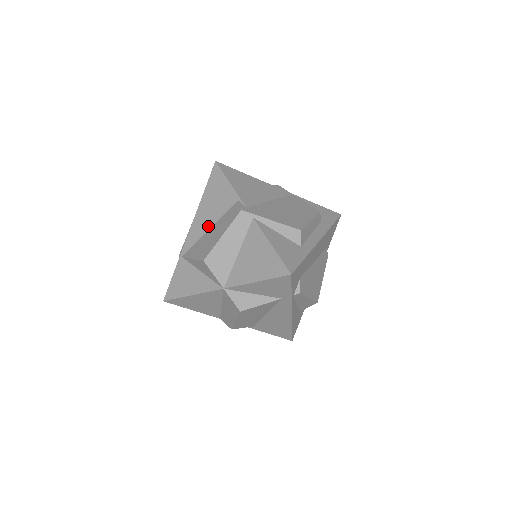
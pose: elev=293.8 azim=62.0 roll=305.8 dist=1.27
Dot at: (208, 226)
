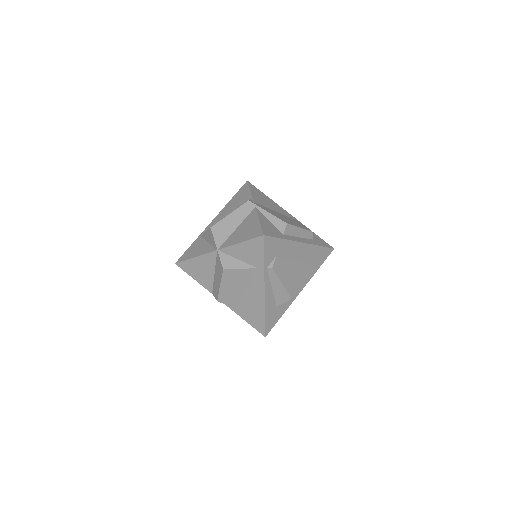
Dot at: (225, 216)
